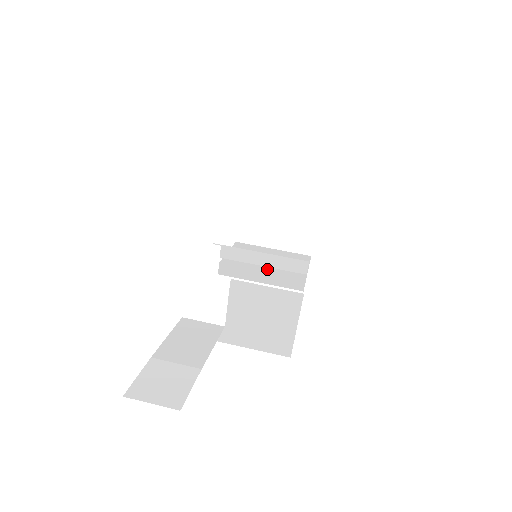
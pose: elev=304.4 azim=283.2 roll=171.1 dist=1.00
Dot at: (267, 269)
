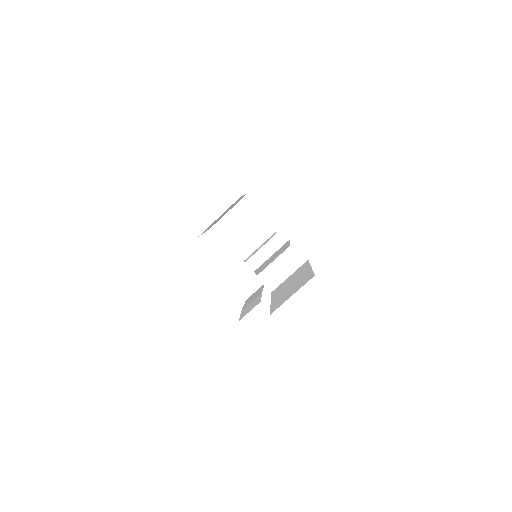
Dot at: (271, 260)
